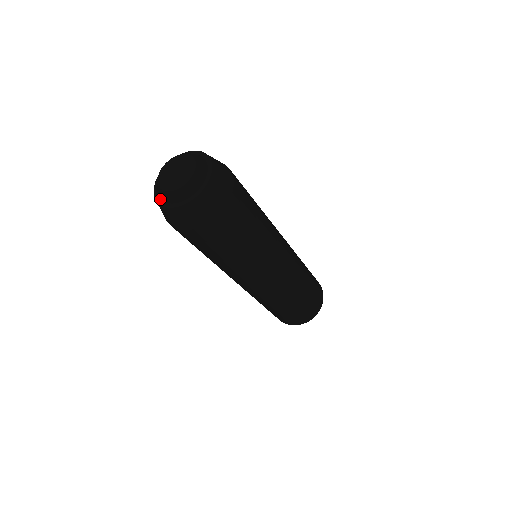
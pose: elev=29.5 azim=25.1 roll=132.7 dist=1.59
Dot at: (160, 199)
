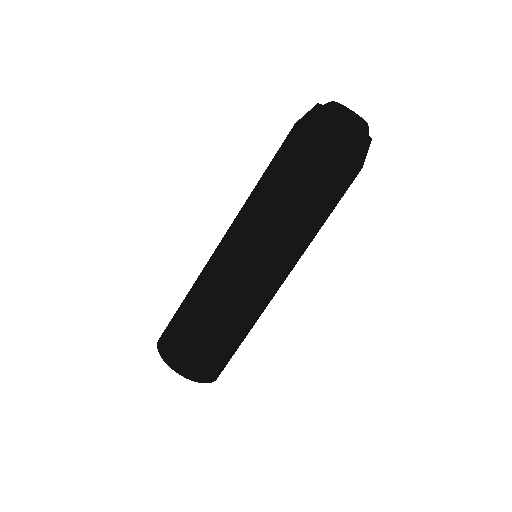
Dot at: occluded
